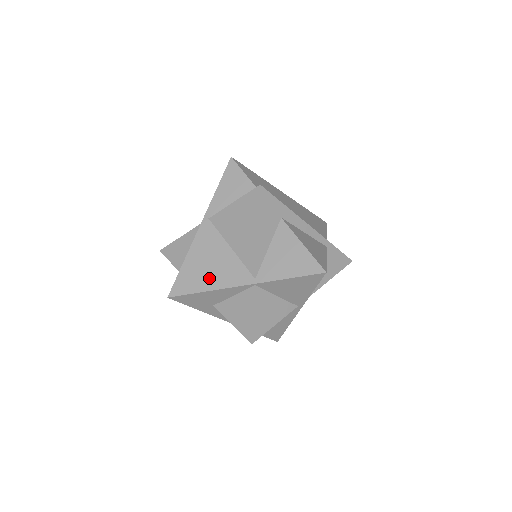
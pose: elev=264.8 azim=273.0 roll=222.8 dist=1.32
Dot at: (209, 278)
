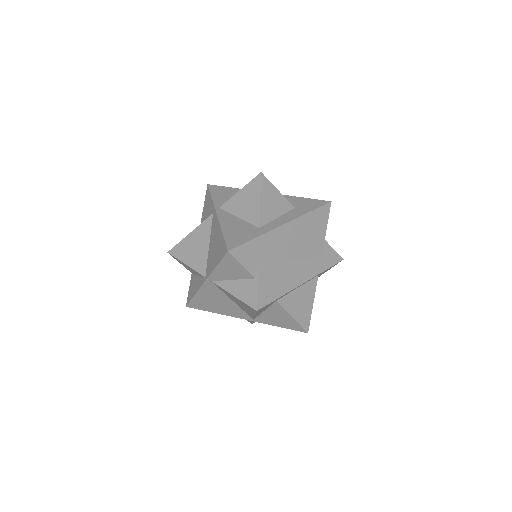
Dot at: (217, 309)
